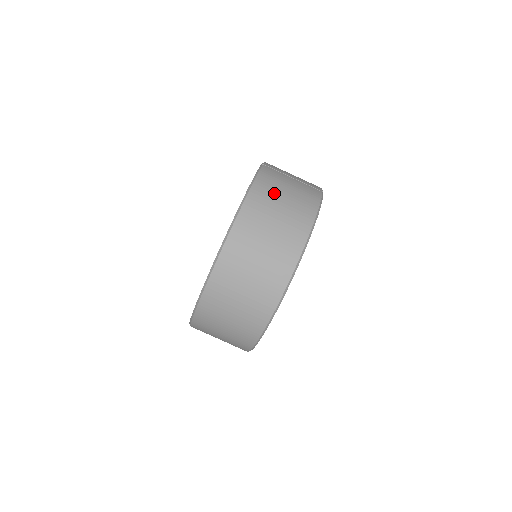
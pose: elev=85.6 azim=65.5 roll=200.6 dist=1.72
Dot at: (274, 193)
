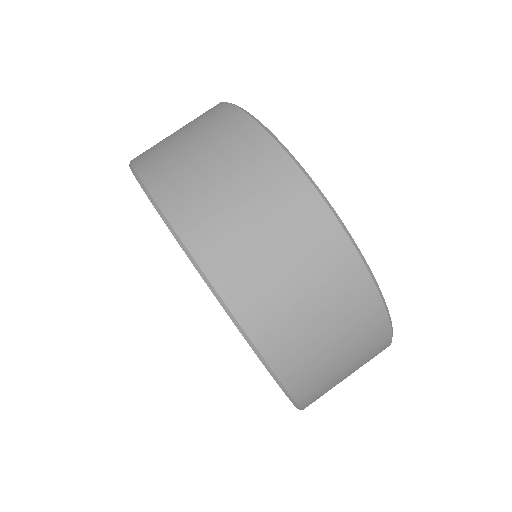
Dot at: occluded
